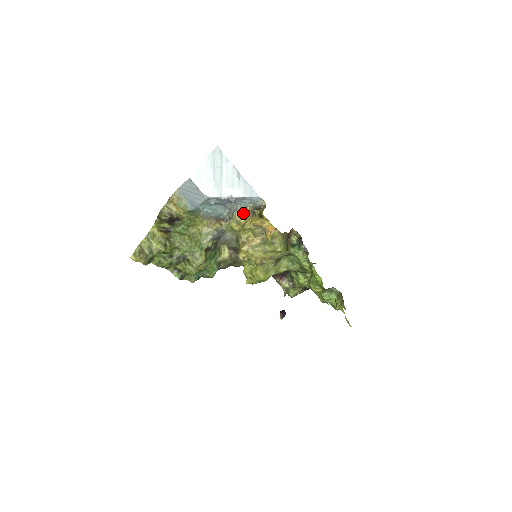
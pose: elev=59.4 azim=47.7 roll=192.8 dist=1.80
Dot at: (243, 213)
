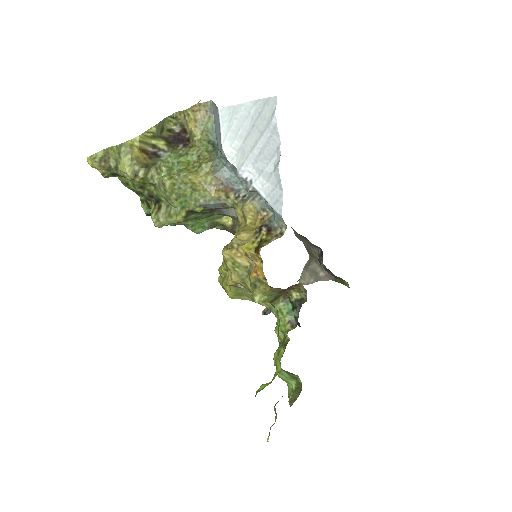
Dot at: (256, 212)
